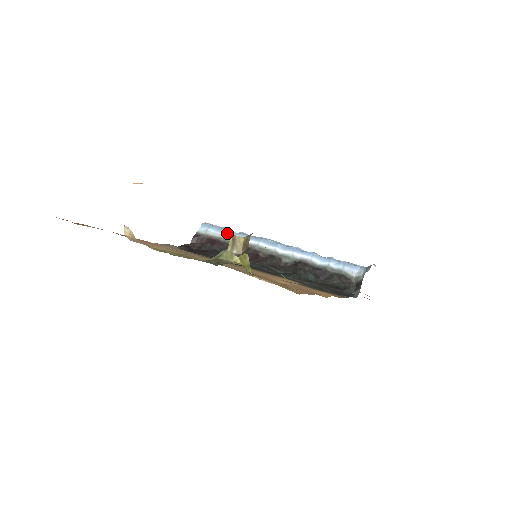
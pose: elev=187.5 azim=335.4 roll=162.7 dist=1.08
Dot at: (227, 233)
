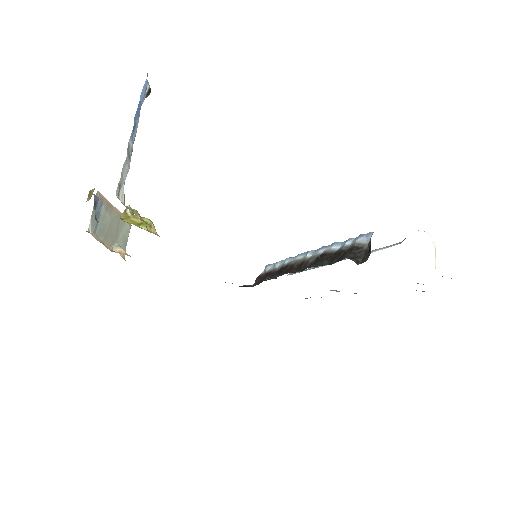
Dot at: (278, 263)
